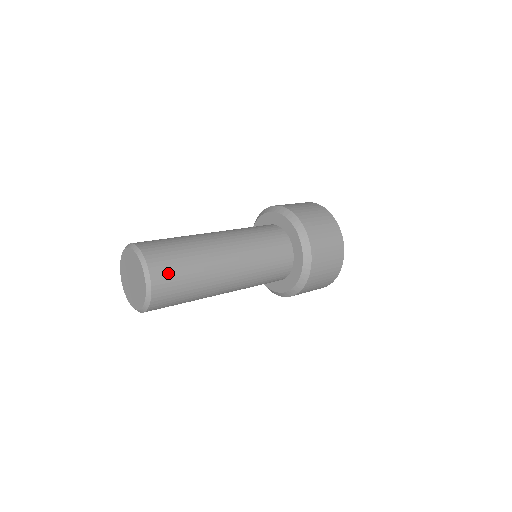
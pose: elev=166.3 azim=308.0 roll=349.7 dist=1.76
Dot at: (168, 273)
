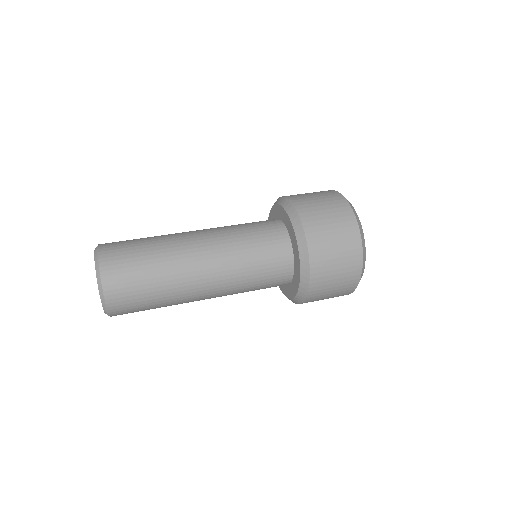
Dot at: (128, 306)
